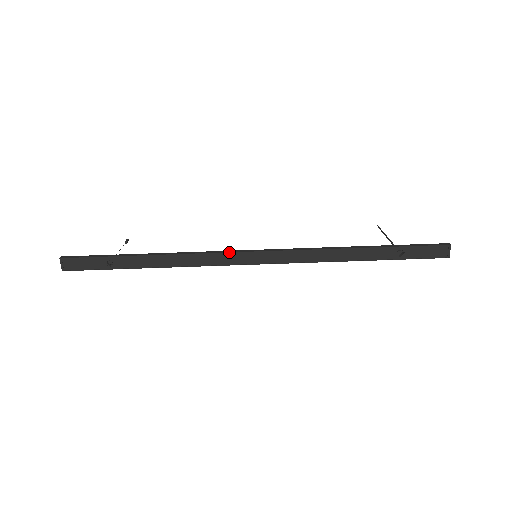
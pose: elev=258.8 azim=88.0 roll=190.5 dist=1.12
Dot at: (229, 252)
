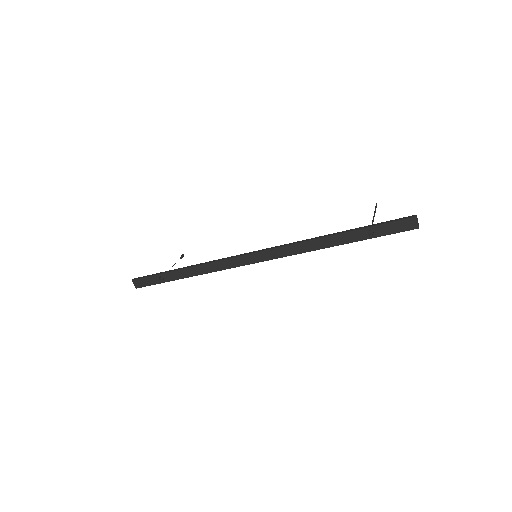
Dot at: (234, 257)
